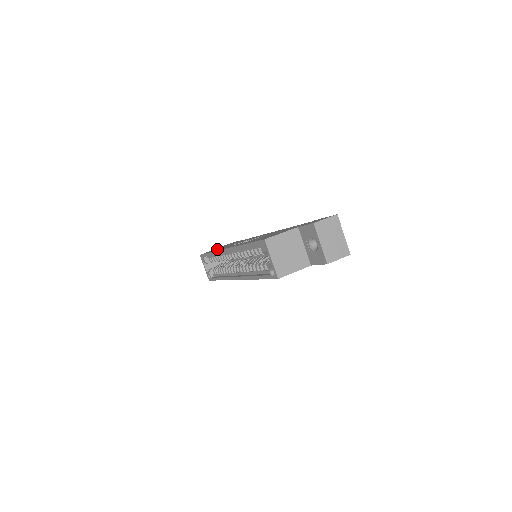
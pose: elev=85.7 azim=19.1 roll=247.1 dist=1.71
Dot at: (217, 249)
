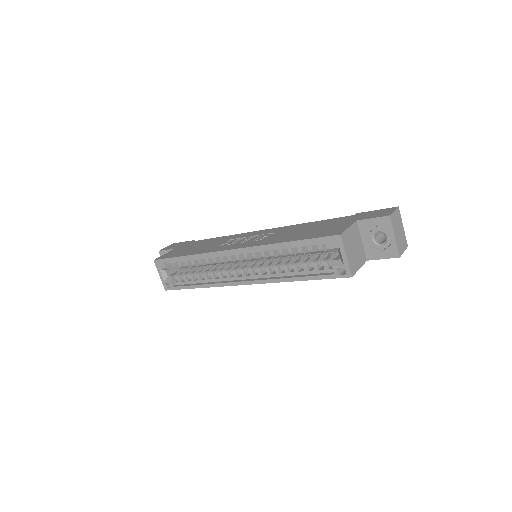
Dot at: (188, 251)
